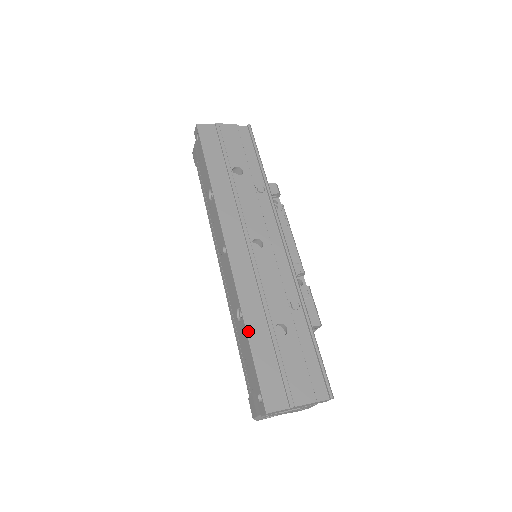
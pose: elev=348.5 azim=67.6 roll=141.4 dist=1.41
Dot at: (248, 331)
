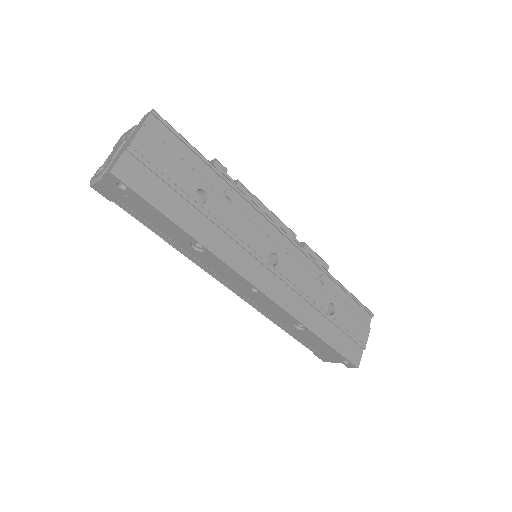
Dot at: (319, 335)
